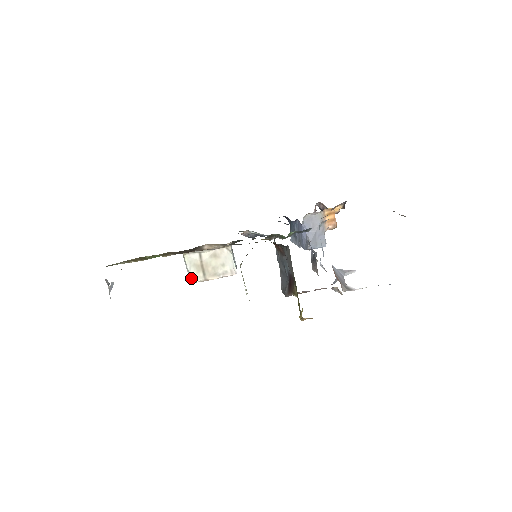
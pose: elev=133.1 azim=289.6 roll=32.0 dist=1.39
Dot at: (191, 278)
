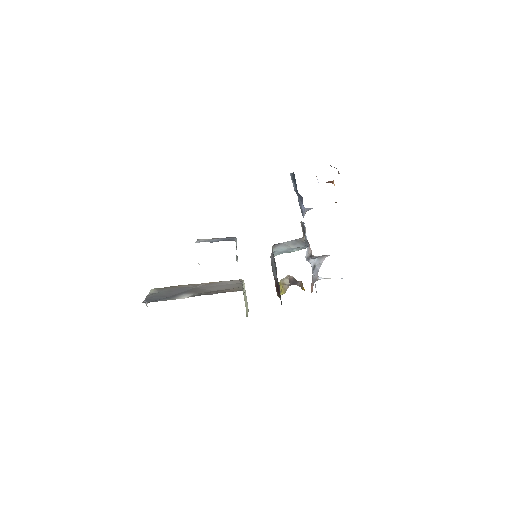
Dot at: occluded
